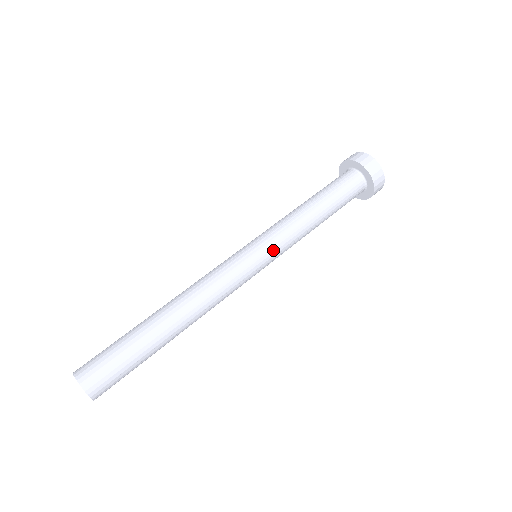
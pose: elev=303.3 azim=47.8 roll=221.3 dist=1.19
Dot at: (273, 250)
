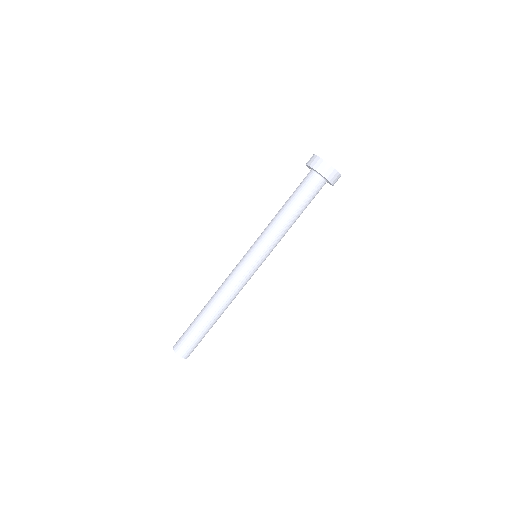
Dot at: occluded
